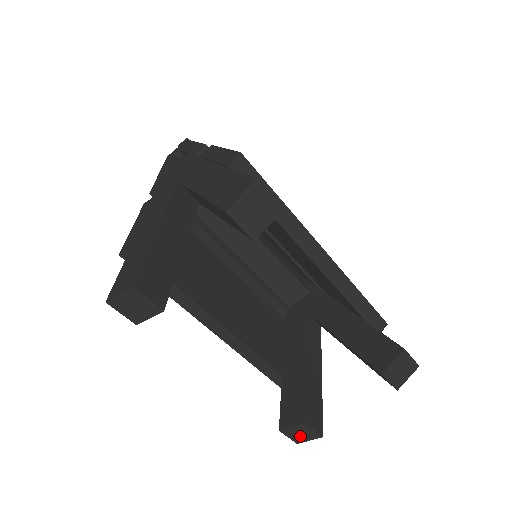
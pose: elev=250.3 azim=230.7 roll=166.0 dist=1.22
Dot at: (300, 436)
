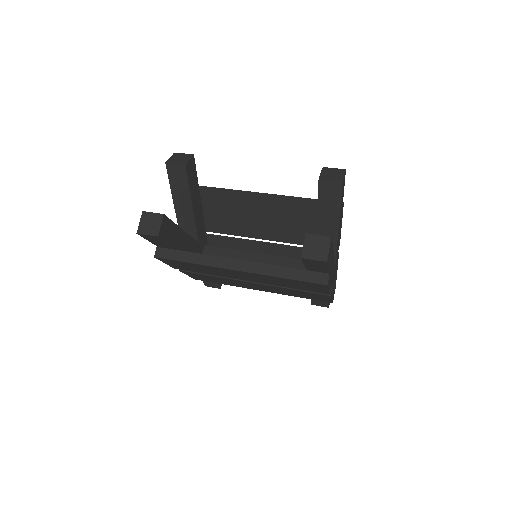
Dot at: (319, 251)
